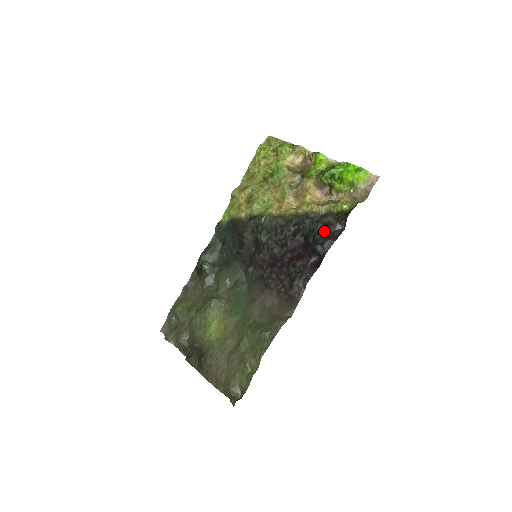
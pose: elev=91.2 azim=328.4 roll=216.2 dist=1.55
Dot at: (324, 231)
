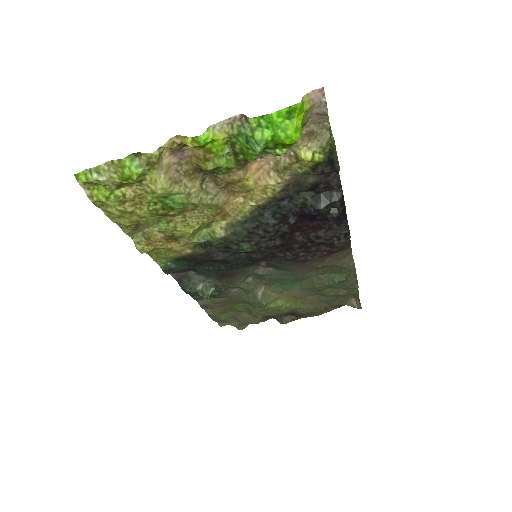
Dot at: (317, 194)
